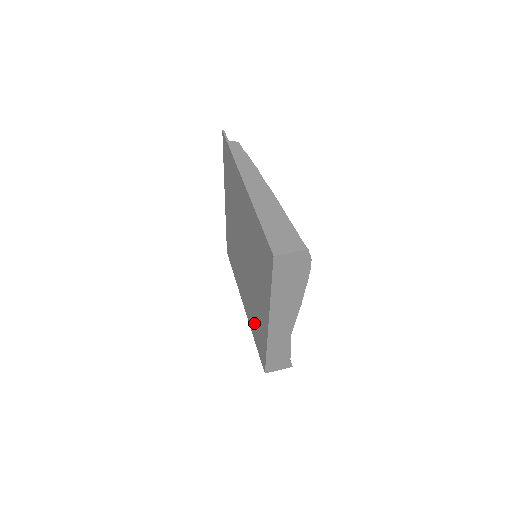
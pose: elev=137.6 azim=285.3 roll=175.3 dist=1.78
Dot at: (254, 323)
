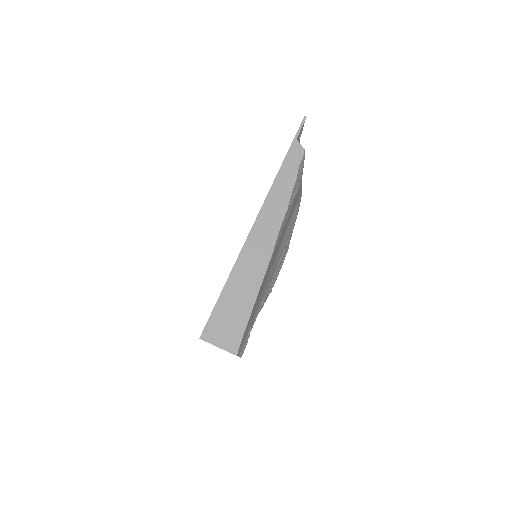
Dot at: occluded
